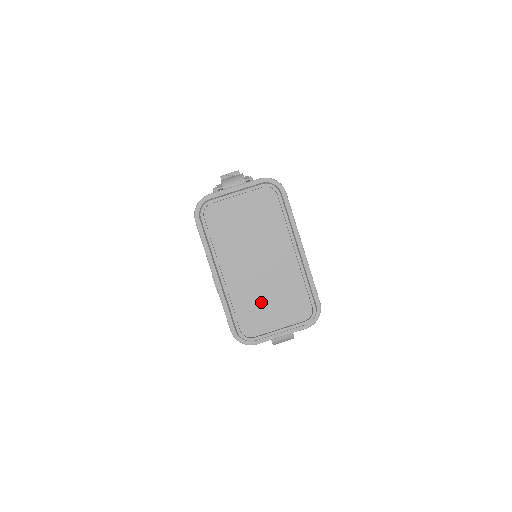
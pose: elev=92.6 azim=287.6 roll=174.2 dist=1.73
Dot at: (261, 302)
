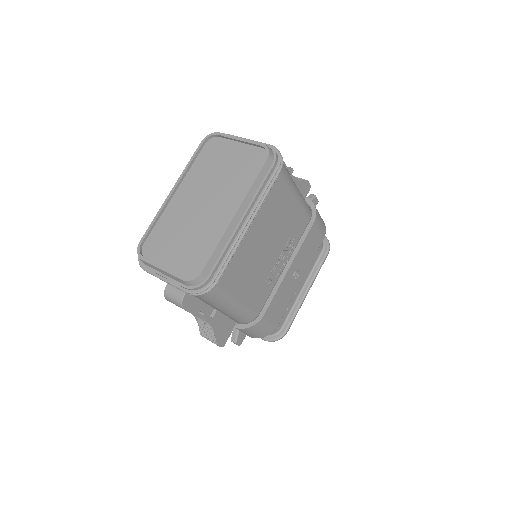
Dot at: (175, 235)
